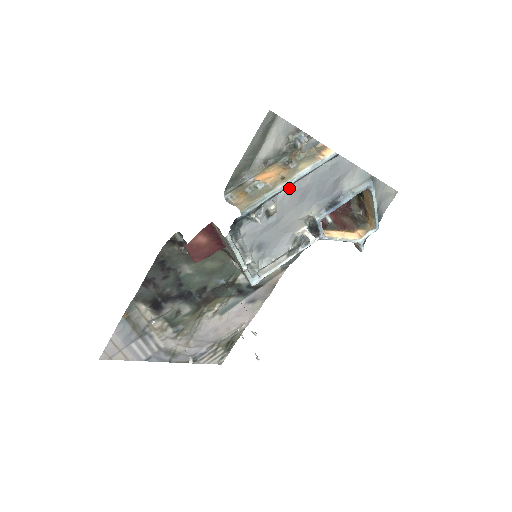
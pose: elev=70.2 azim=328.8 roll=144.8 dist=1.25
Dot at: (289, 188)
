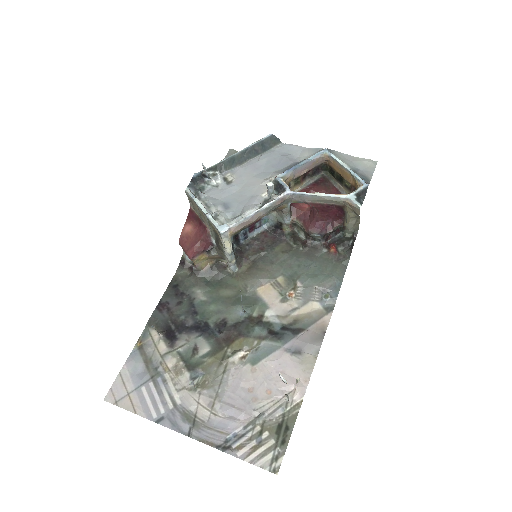
Dot at: (243, 166)
